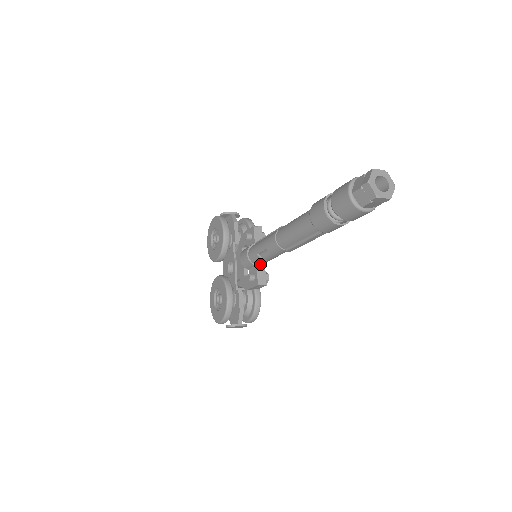
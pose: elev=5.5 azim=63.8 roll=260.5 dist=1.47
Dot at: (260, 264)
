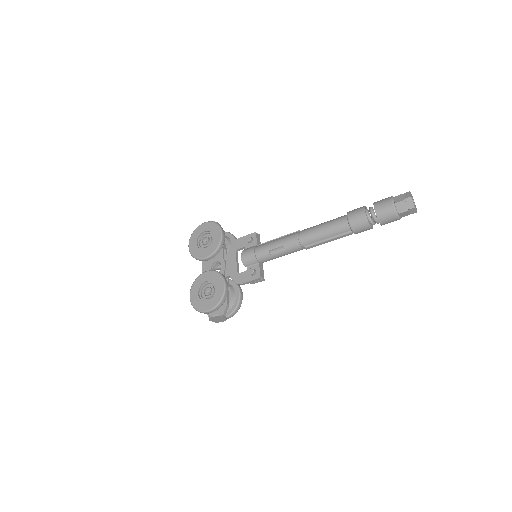
Dot at: (262, 262)
